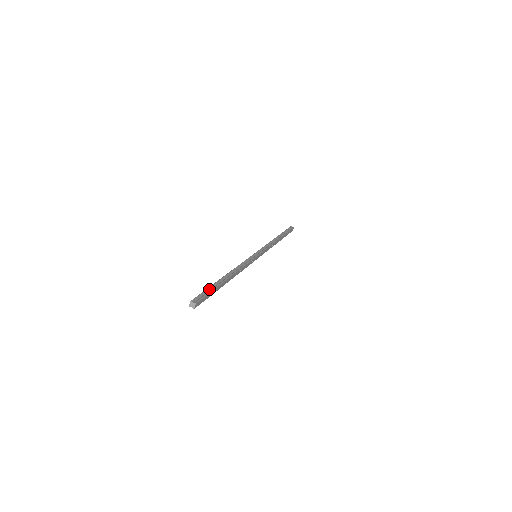
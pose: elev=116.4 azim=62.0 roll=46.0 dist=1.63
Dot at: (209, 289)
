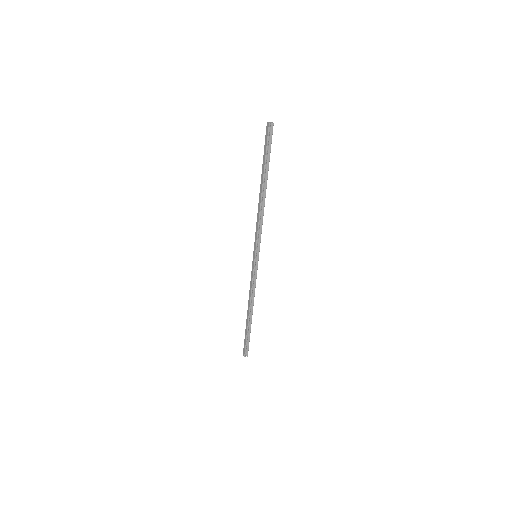
Dot at: (265, 153)
